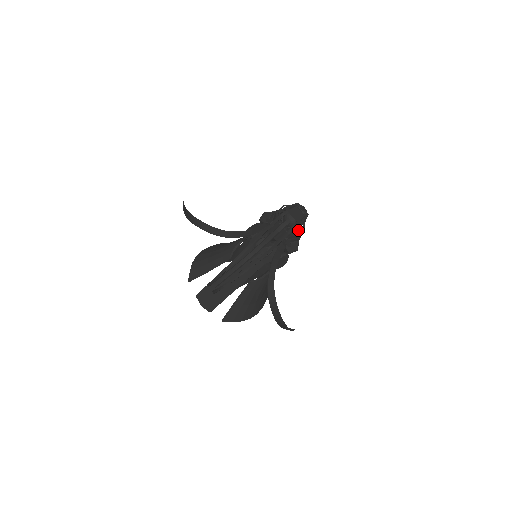
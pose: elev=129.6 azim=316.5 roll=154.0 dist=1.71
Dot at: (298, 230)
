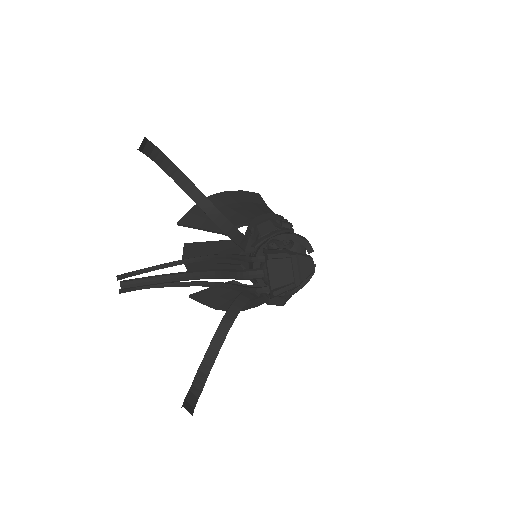
Dot at: occluded
